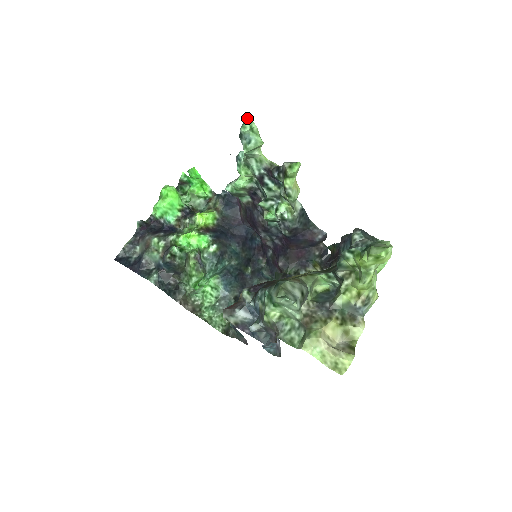
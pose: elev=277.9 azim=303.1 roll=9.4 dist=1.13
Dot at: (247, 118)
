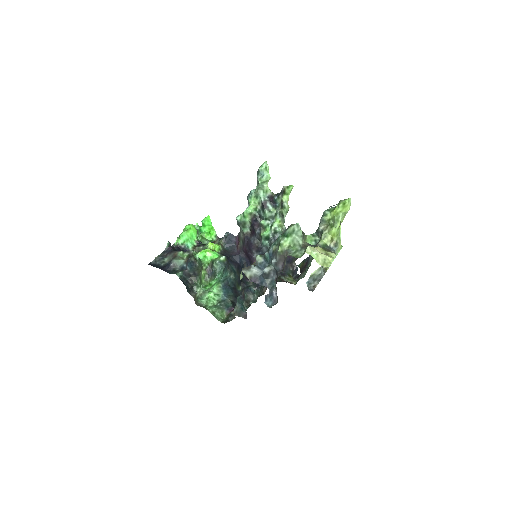
Dot at: (264, 162)
